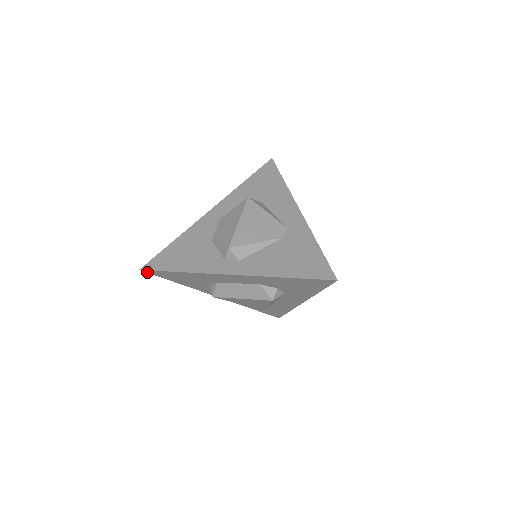
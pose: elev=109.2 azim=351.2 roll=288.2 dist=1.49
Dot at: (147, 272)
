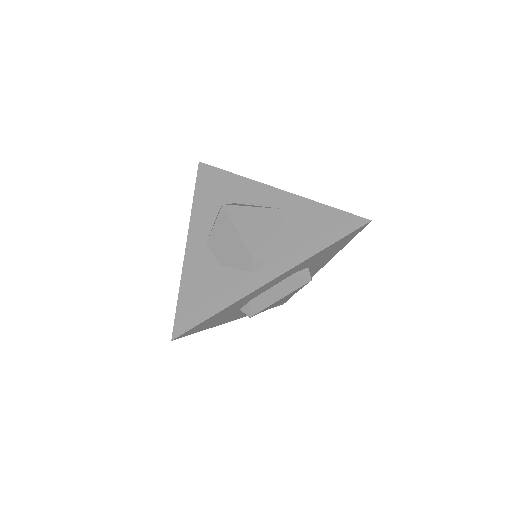
Dot at: (178, 338)
